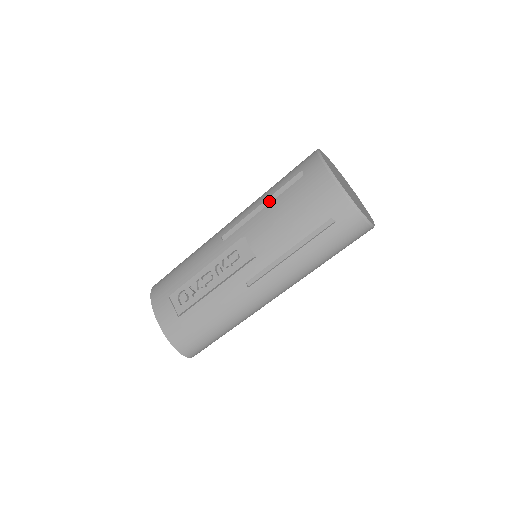
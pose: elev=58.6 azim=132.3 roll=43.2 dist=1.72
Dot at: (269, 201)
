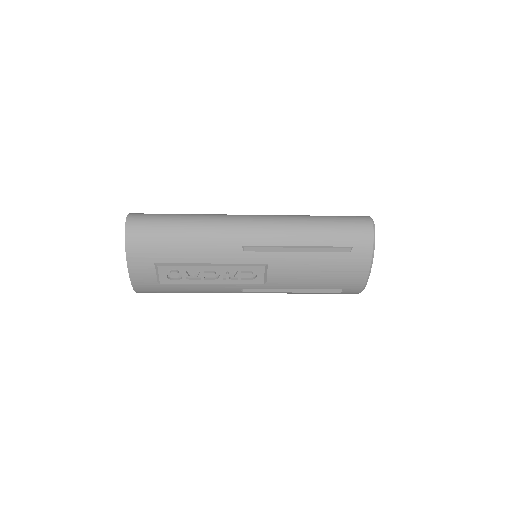
Dot at: (309, 250)
